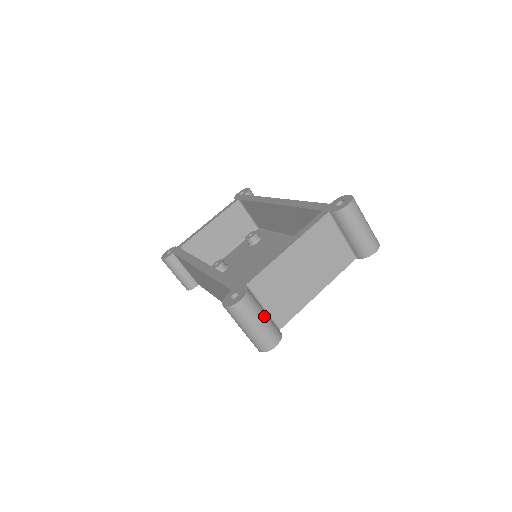
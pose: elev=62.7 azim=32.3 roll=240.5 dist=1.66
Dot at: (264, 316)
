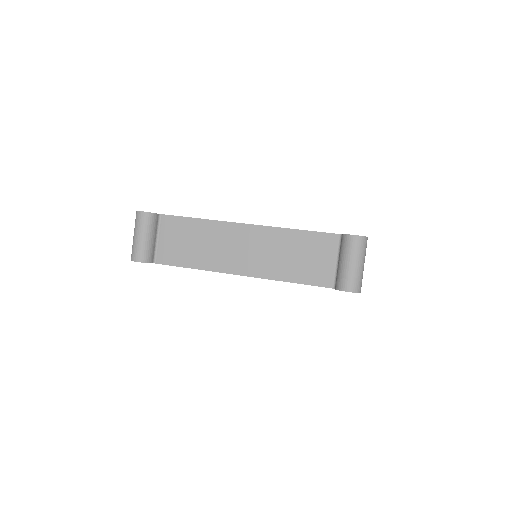
Dot at: occluded
